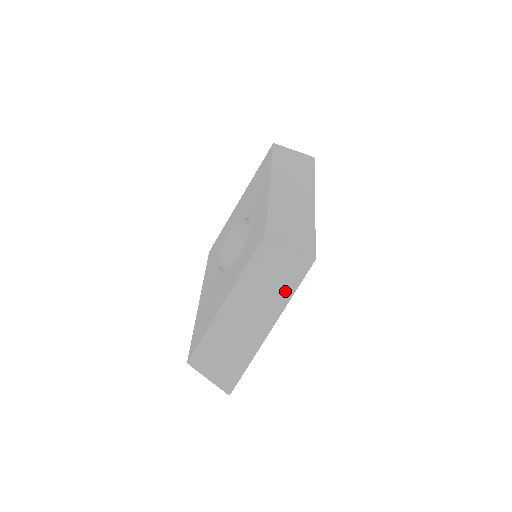
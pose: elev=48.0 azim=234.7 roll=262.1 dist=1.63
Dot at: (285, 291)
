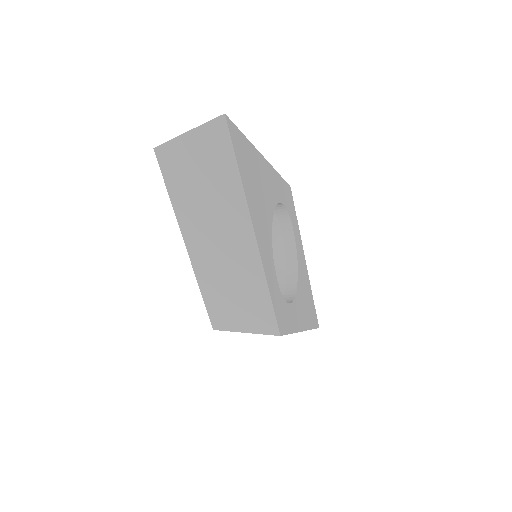
Dot at: occluded
